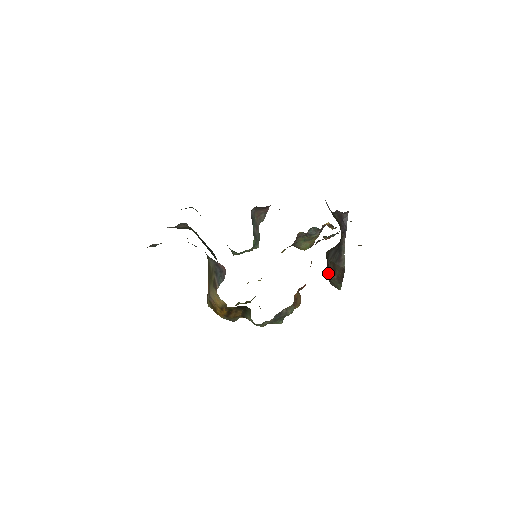
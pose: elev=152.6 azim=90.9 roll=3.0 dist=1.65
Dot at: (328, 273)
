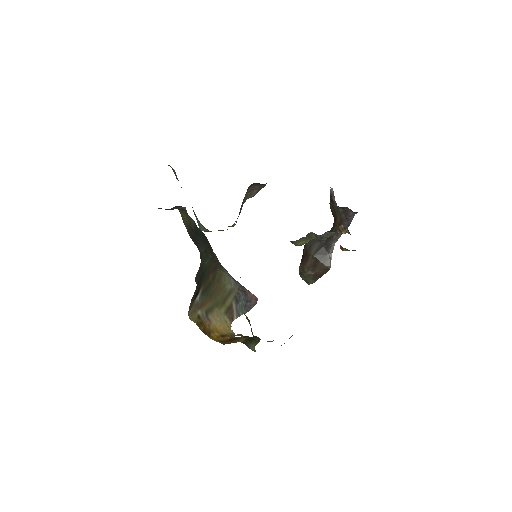
Dot at: (304, 267)
